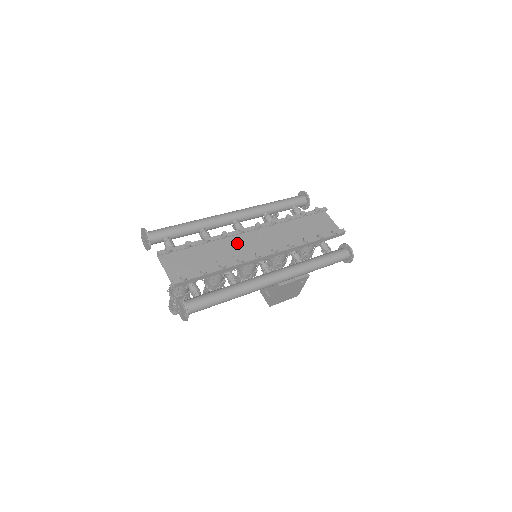
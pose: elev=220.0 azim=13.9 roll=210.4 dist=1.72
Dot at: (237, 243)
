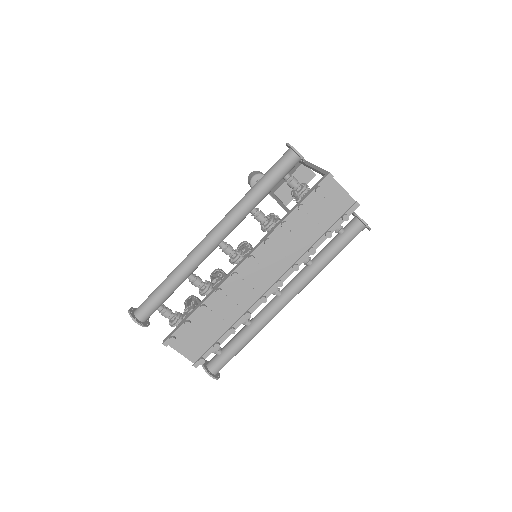
Dot at: (235, 286)
